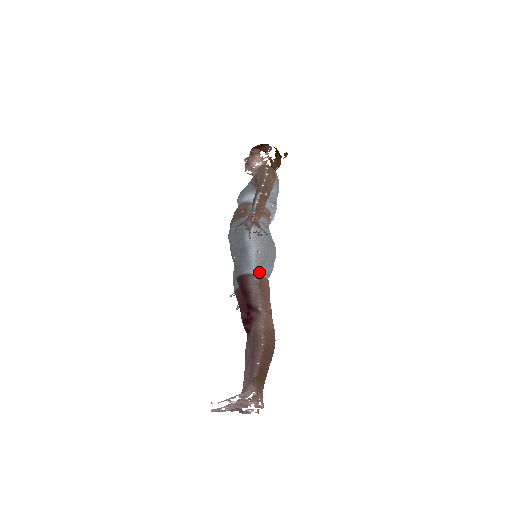
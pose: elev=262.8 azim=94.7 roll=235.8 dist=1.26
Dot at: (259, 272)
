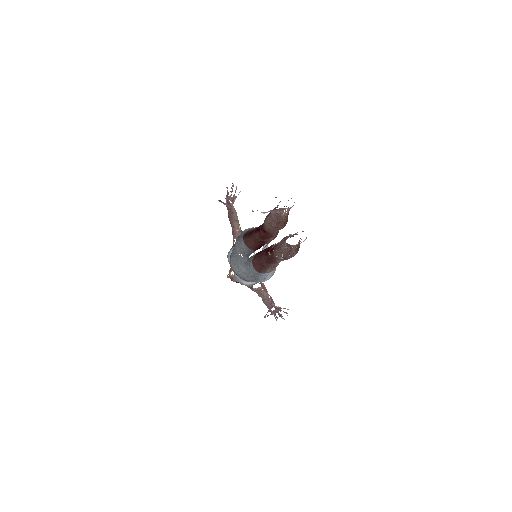
Dot at: occluded
